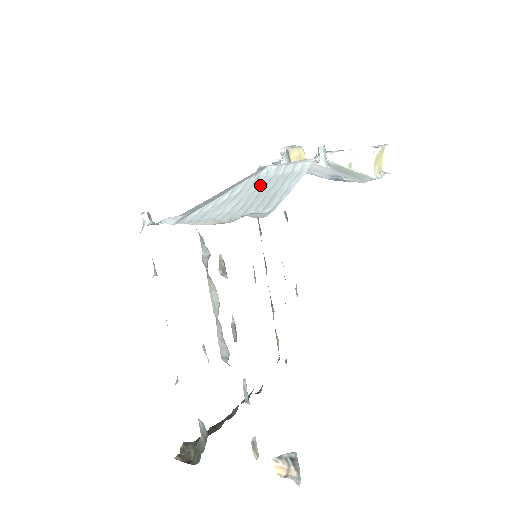
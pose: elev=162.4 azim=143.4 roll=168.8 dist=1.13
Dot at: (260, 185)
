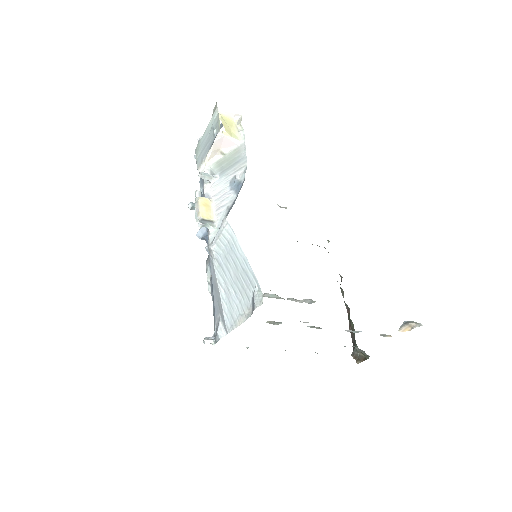
Dot at: (227, 267)
